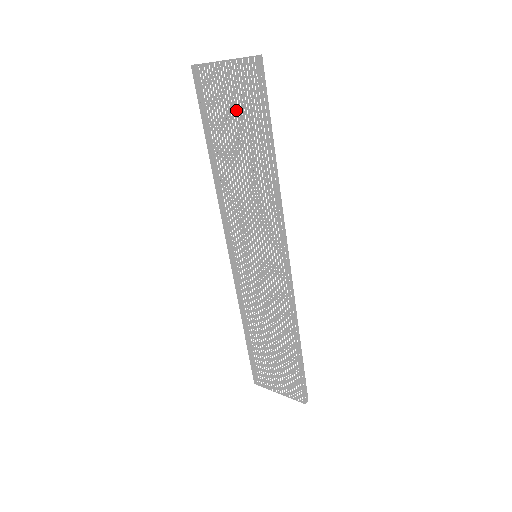
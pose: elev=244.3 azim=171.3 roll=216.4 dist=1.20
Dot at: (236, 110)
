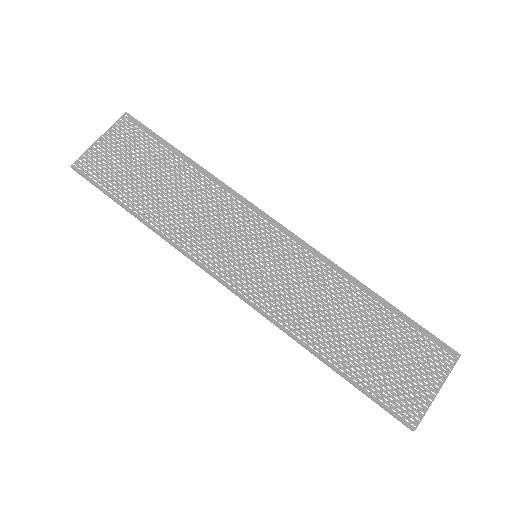
Dot at: occluded
